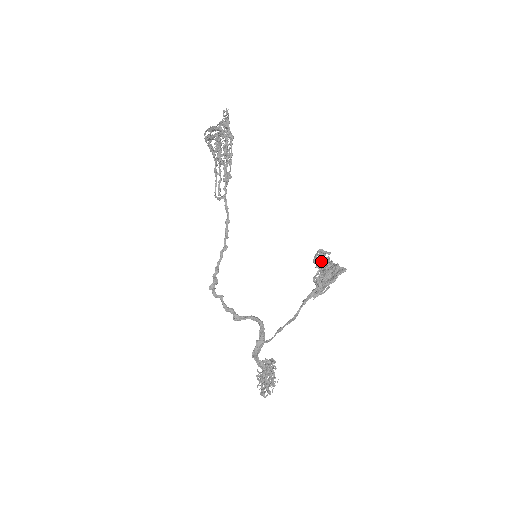
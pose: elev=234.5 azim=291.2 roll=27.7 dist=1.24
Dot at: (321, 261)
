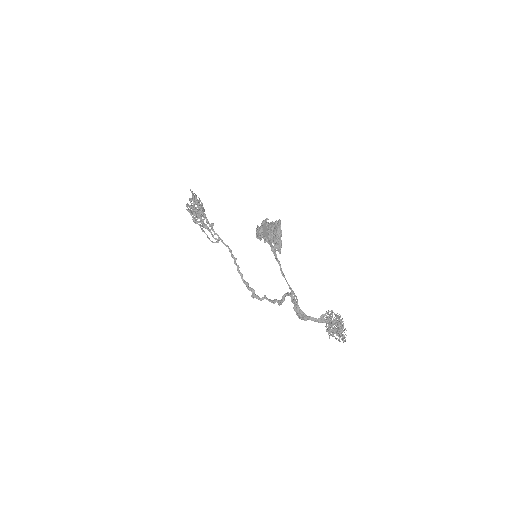
Dot at: occluded
